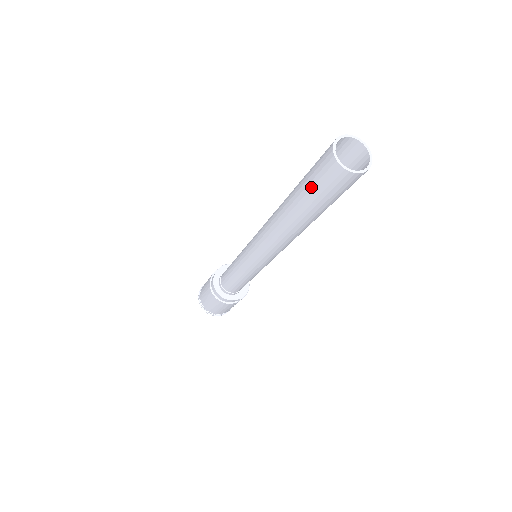
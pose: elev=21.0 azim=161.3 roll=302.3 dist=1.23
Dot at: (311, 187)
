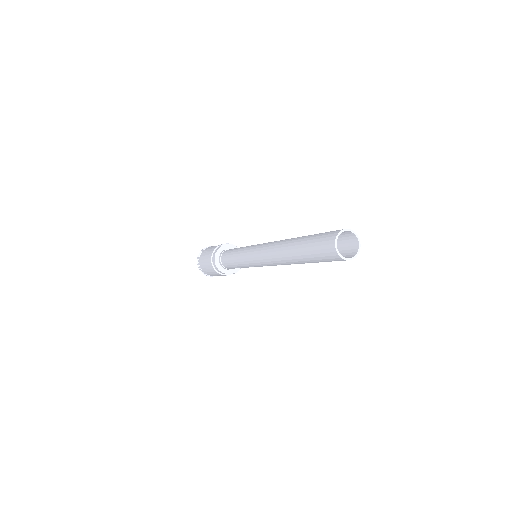
Dot at: (314, 253)
